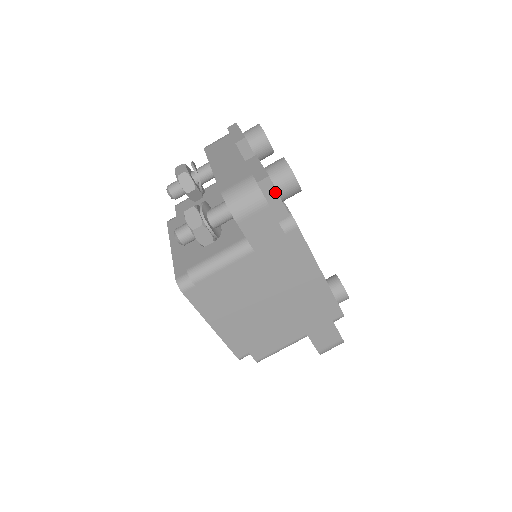
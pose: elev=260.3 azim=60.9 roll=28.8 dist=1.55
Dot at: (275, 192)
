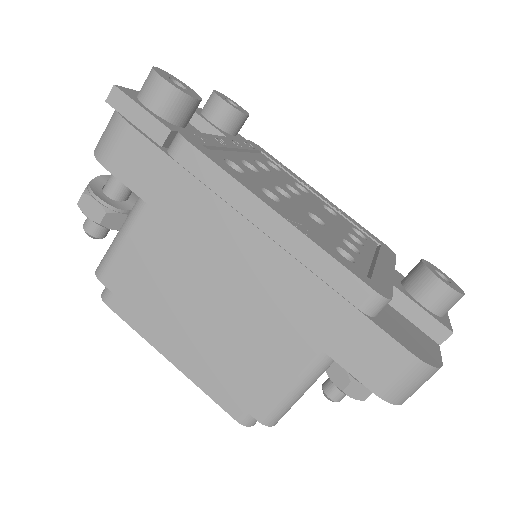
Dot at: (133, 104)
